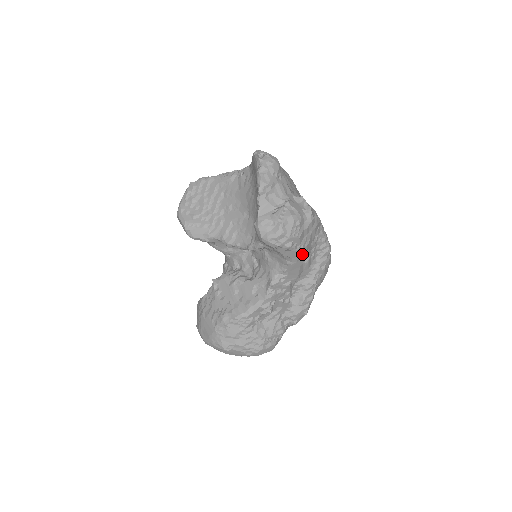
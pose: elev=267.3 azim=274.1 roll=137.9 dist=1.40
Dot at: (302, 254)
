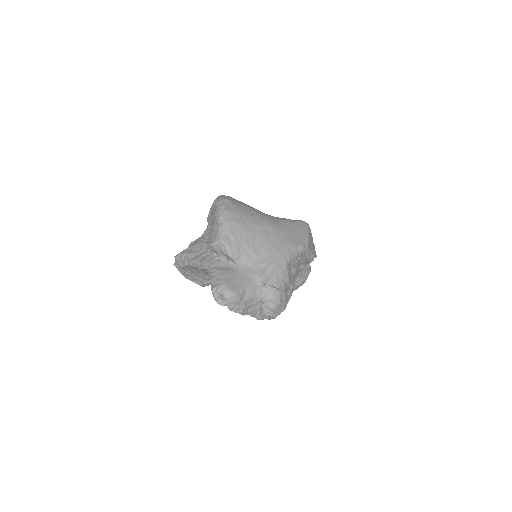
Dot at: occluded
